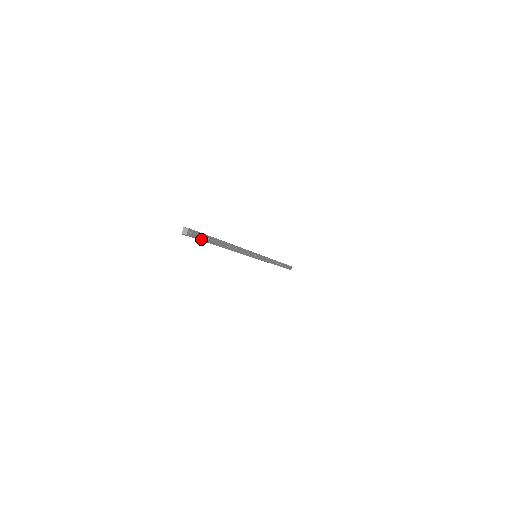
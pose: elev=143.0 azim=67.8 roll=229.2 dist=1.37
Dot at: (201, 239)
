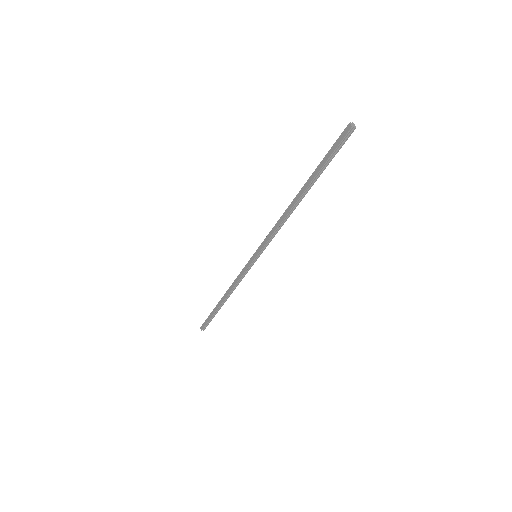
Dot at: (337, 152)
